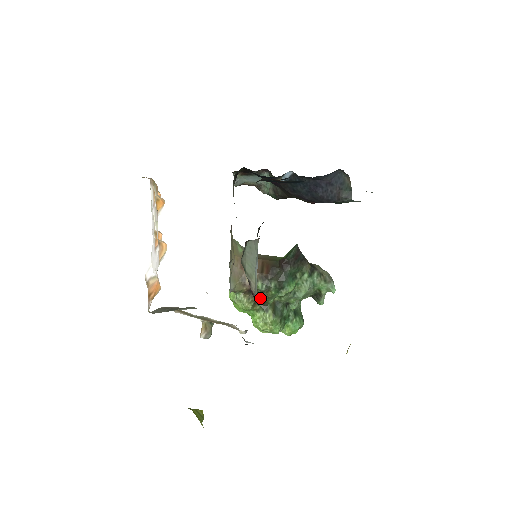
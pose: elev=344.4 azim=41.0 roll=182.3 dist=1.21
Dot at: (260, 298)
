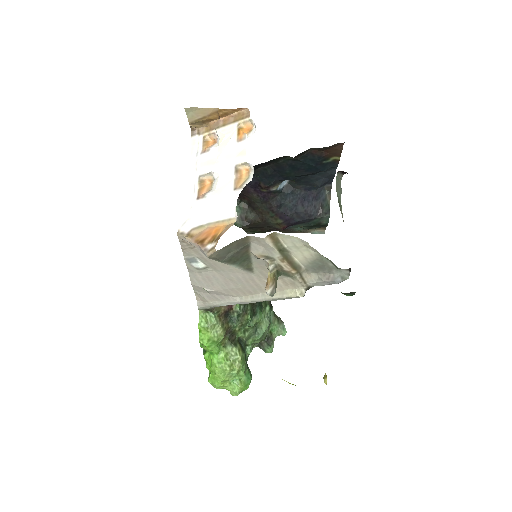
Dot at: (234, 325)
